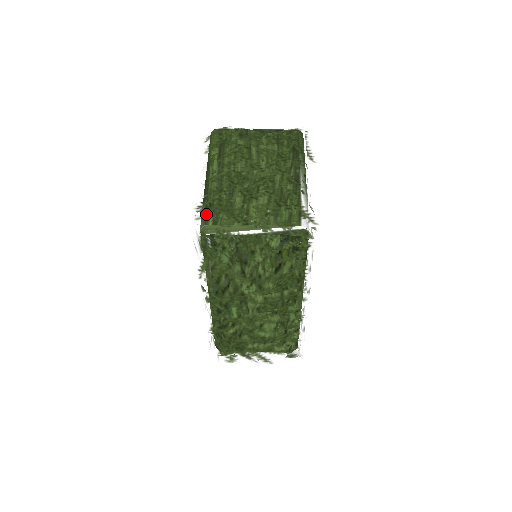
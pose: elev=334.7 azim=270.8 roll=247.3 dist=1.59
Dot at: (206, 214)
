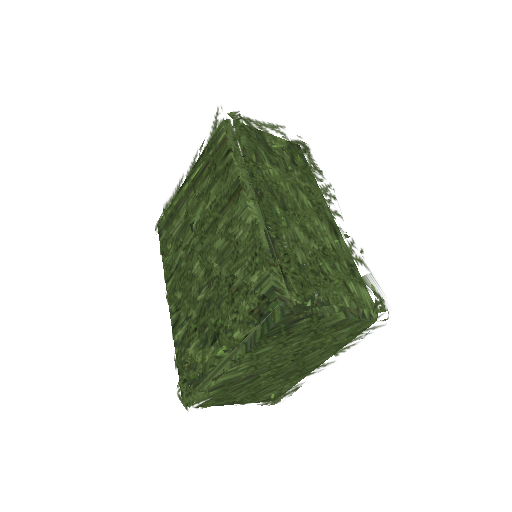
Dot at: occluded
